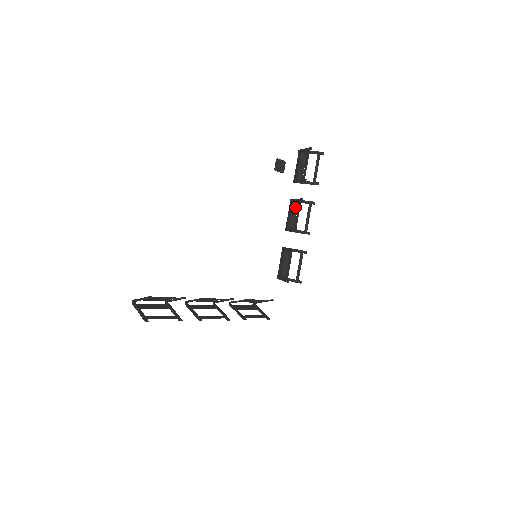
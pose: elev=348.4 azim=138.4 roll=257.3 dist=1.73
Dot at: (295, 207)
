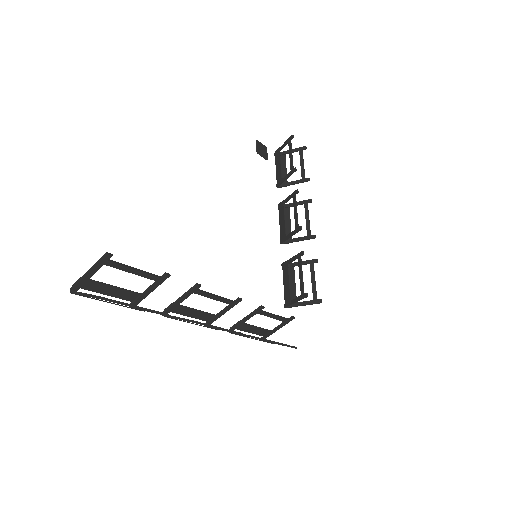
Dot at: (286, 213)
